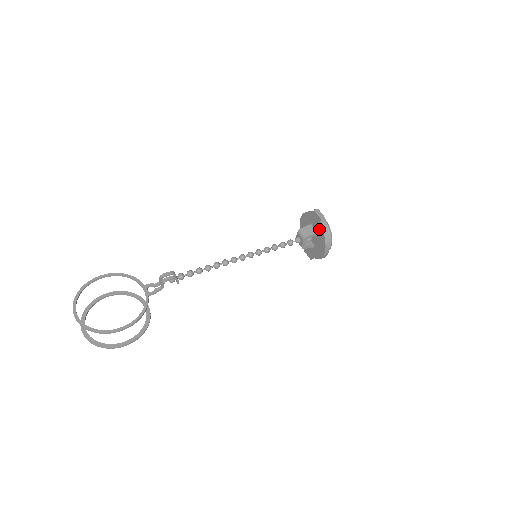
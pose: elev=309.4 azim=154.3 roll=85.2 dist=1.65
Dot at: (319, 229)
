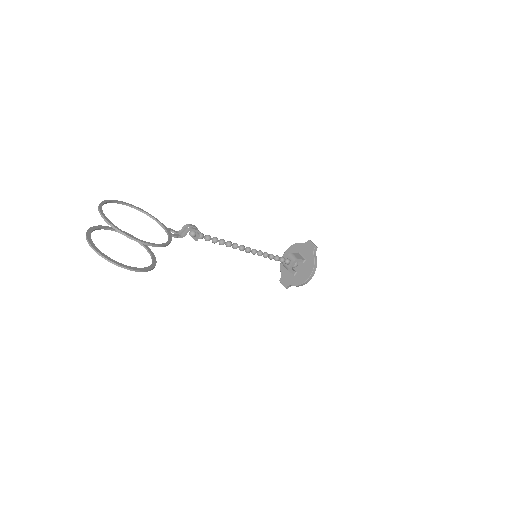
Dot at: (310, 256)
